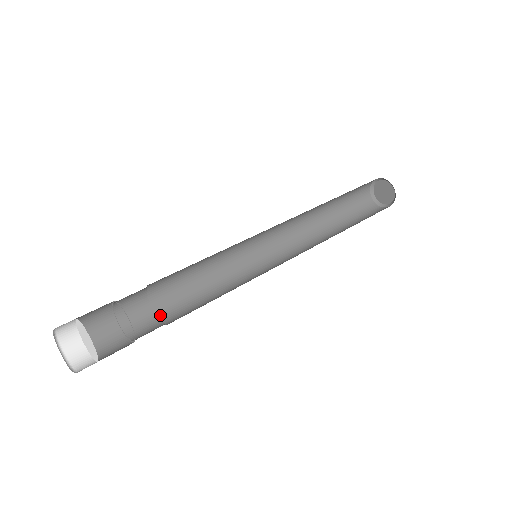
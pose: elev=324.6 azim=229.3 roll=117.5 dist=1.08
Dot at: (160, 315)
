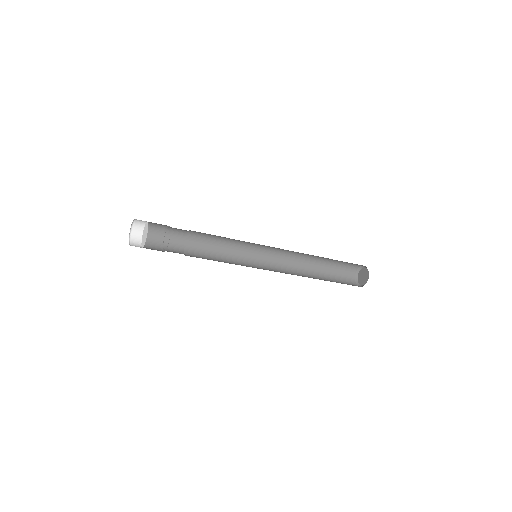
Dot at: occluded
